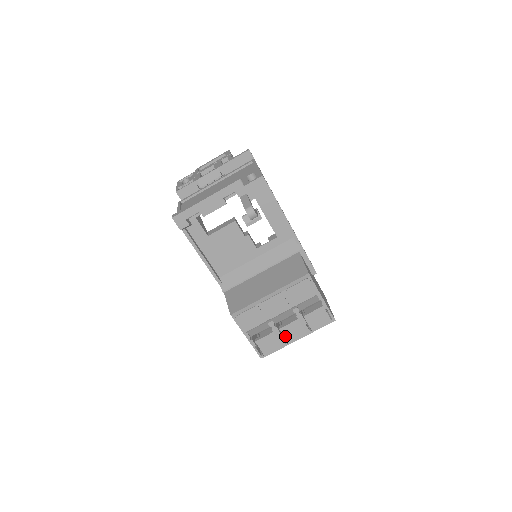
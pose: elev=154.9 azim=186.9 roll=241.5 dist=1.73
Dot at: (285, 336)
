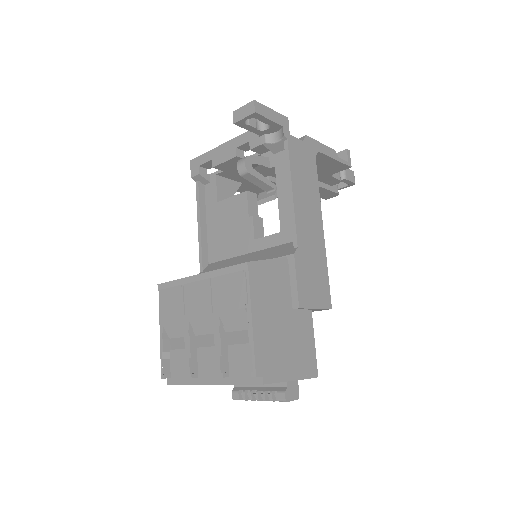
Dot at: (199, 365)
